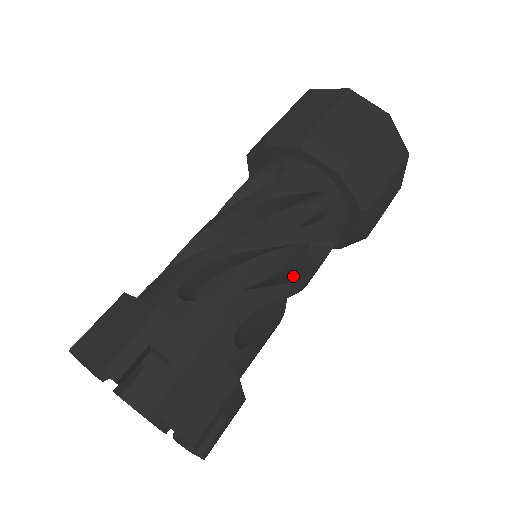
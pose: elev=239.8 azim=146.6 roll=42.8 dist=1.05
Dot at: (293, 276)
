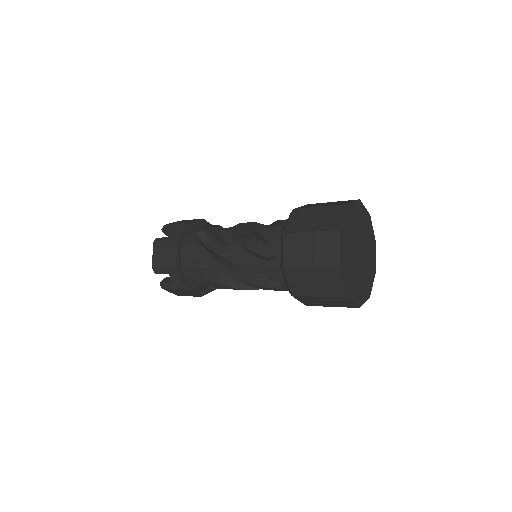
Dot at: occluded
